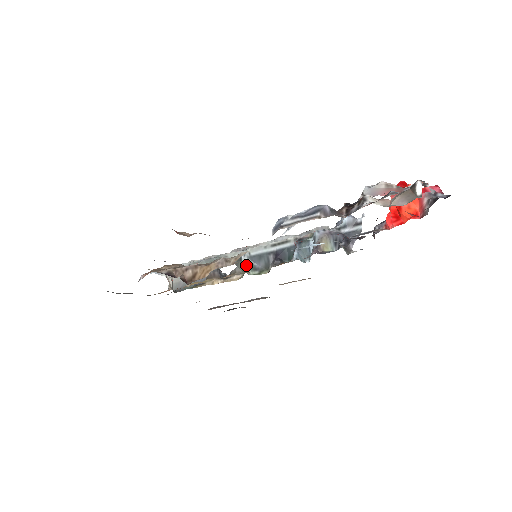
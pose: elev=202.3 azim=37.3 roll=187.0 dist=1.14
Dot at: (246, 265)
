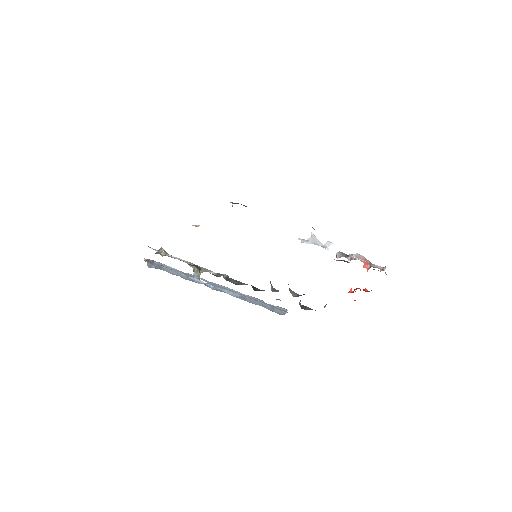
Dot at: (225, 276)
